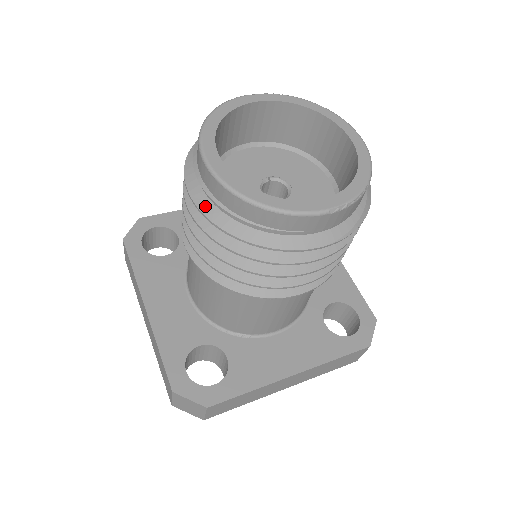
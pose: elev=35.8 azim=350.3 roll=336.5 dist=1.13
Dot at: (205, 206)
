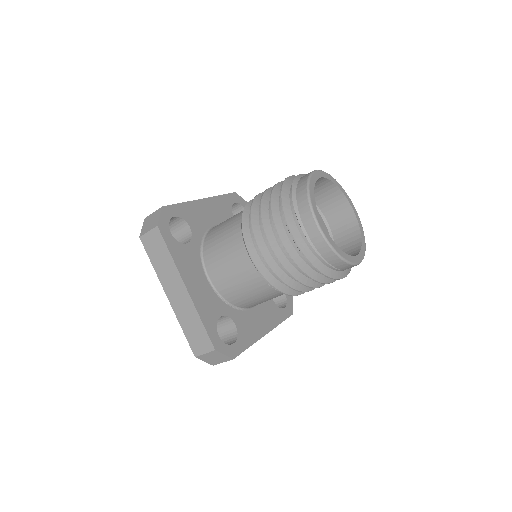
Dot at: (304, 248)
